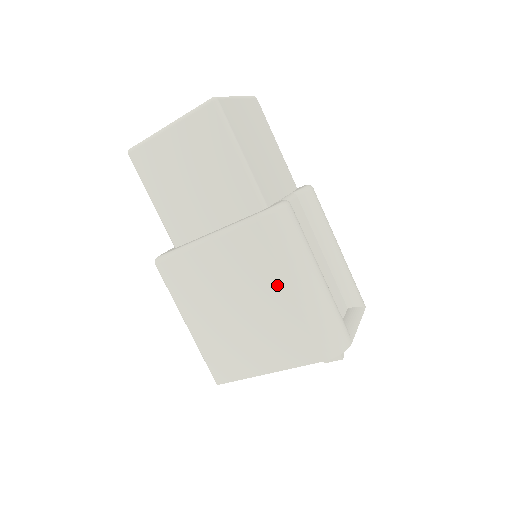
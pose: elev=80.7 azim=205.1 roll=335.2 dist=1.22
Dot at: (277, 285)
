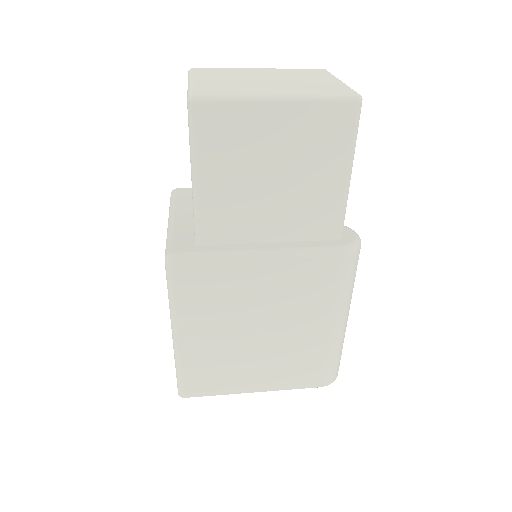
Dot at: (319, 319)
